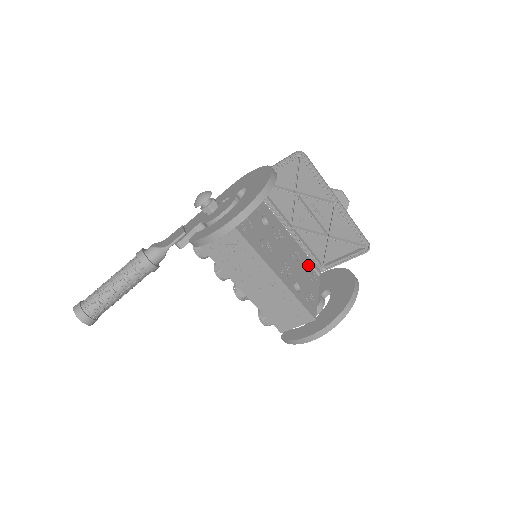
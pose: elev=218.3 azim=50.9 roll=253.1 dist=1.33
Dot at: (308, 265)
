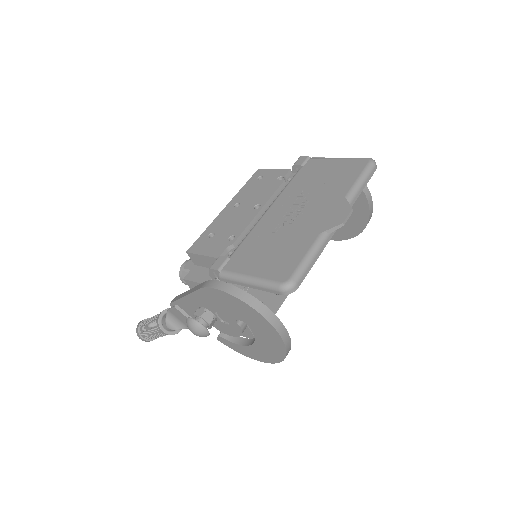
Dot at: occluded
